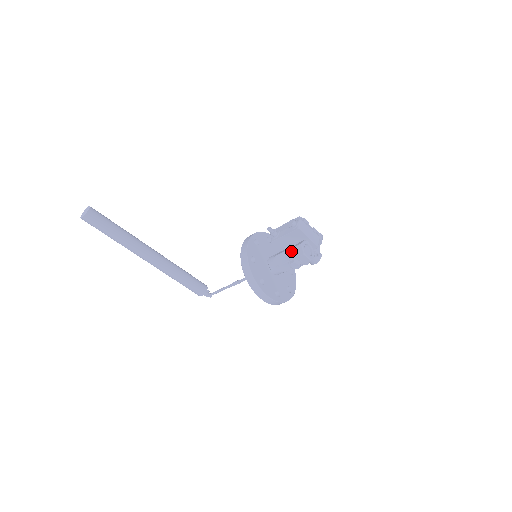
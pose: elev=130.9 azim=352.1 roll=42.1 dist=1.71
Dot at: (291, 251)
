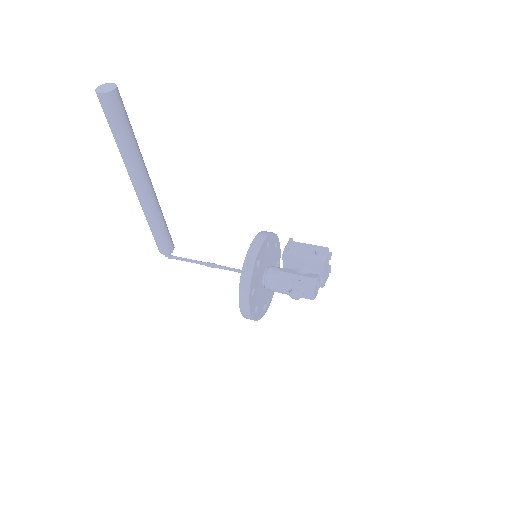
Dot at: (301, 278)
